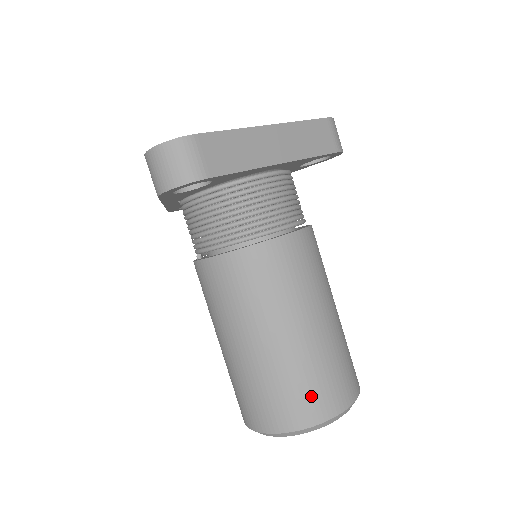
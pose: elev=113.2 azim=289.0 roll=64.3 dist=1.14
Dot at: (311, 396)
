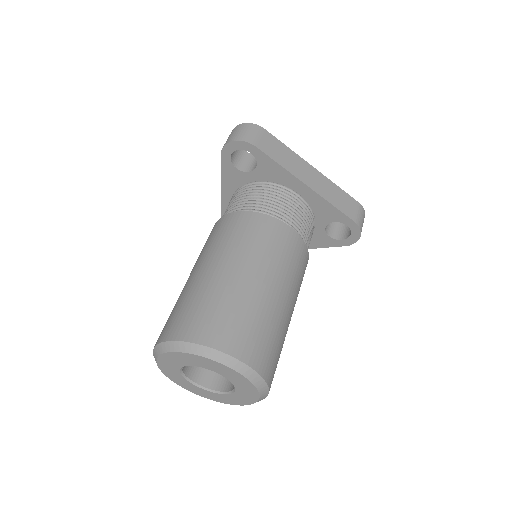
Dot at: (221, 322)
